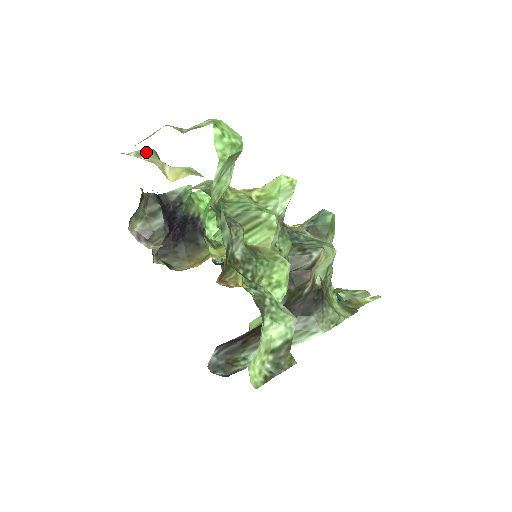
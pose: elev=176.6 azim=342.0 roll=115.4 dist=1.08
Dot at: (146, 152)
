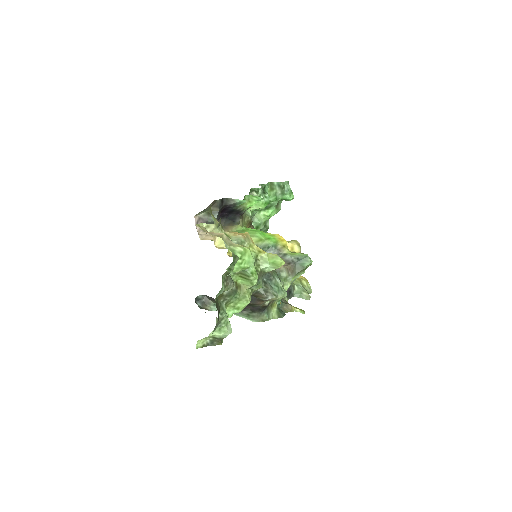
Dot at: (212, 226)
